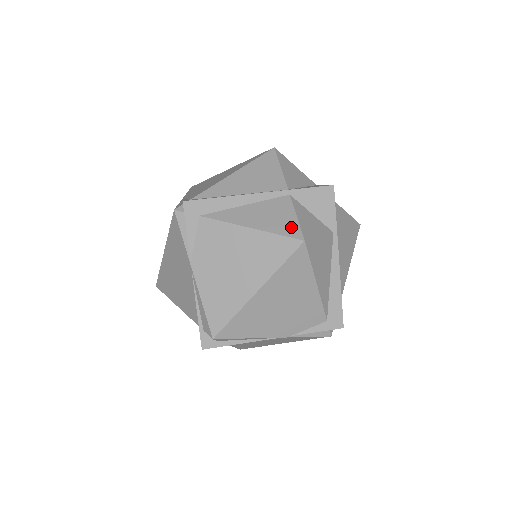
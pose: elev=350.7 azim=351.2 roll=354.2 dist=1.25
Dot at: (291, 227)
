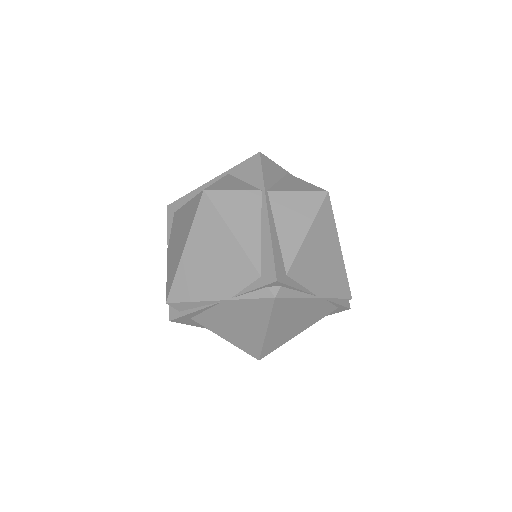
Dot at: occluded
